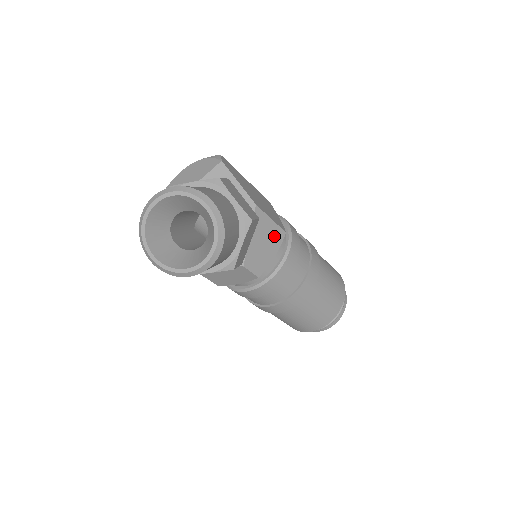
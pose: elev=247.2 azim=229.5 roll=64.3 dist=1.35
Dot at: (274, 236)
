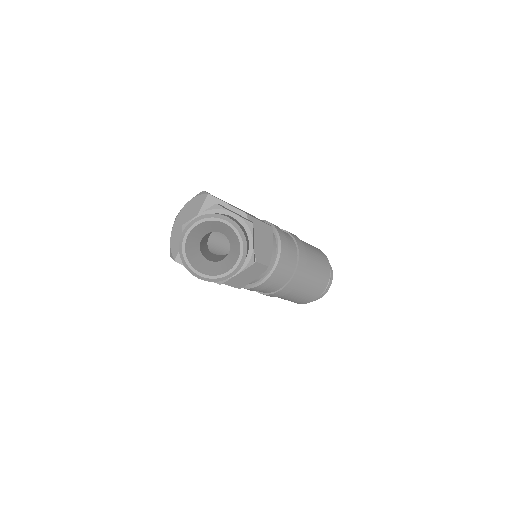
Dot at: (266, 232)
